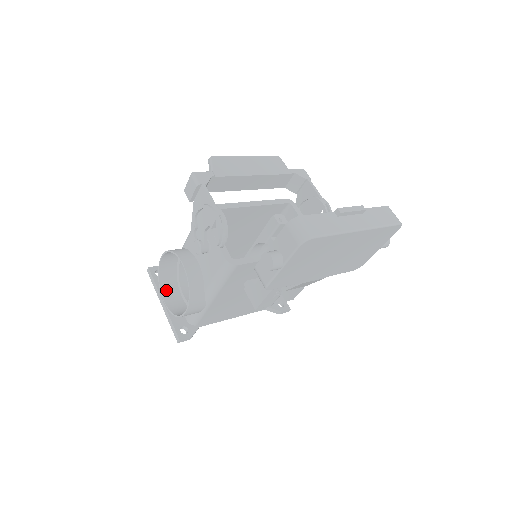
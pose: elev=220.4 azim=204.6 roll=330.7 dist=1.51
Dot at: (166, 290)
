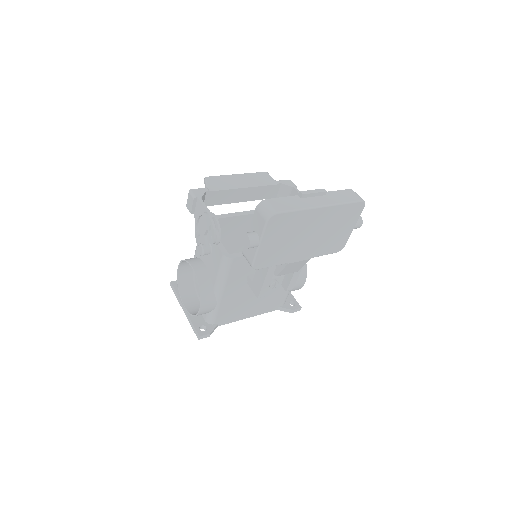
Dot at: (186, 297)
